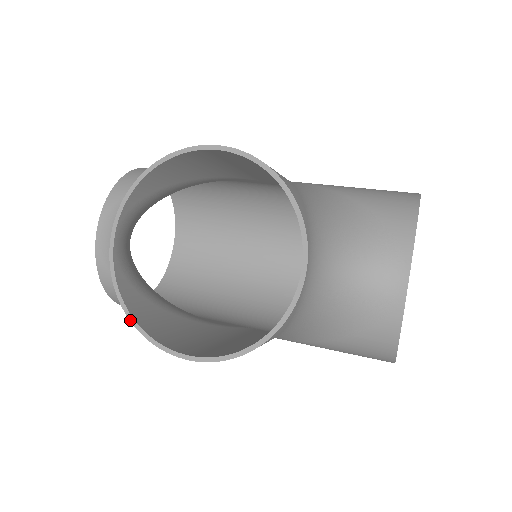
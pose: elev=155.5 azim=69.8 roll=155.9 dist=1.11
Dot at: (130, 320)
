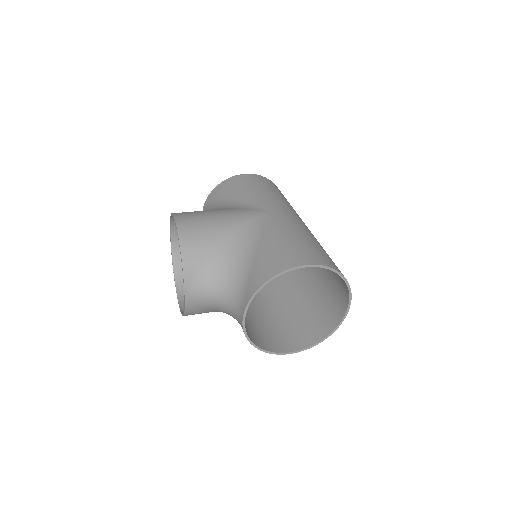
Dot at: (174, 276)
